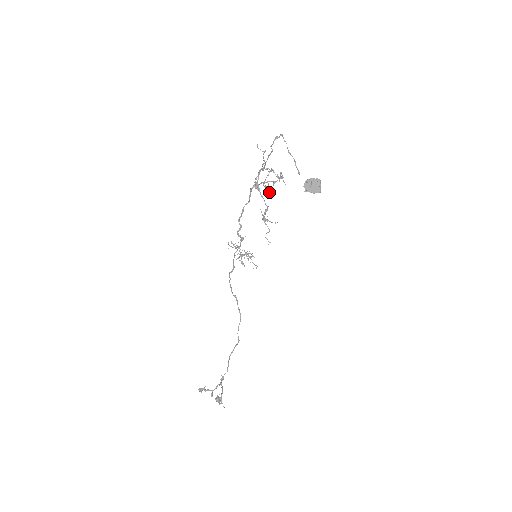
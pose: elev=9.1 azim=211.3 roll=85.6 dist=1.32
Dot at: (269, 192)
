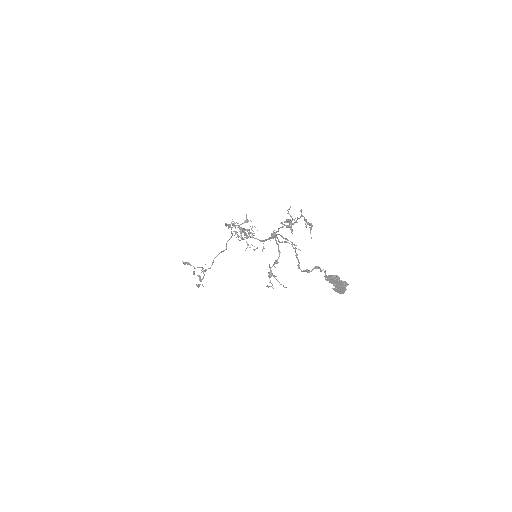
Dot at: (290, 223)
